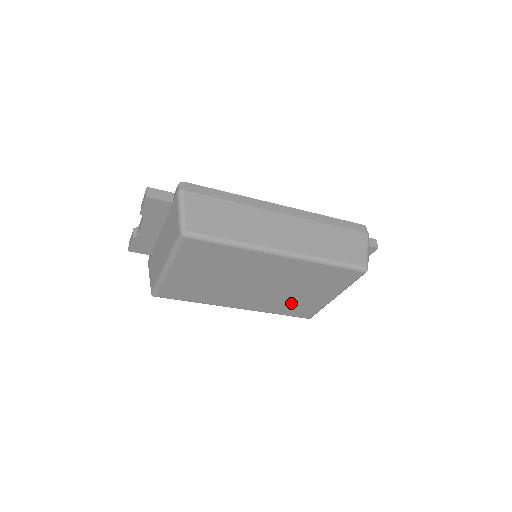
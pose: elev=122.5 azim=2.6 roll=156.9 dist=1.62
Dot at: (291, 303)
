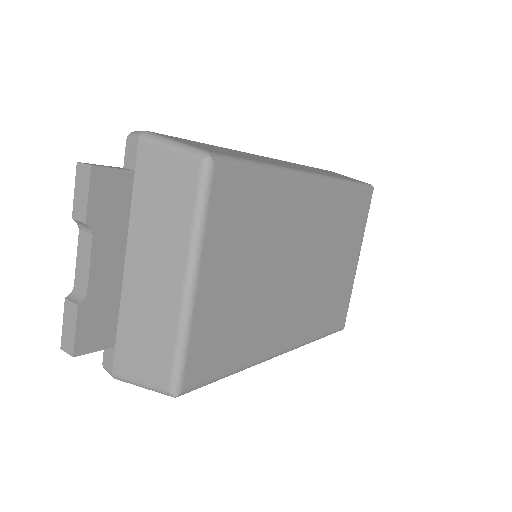
Dot at: (328, 299)
